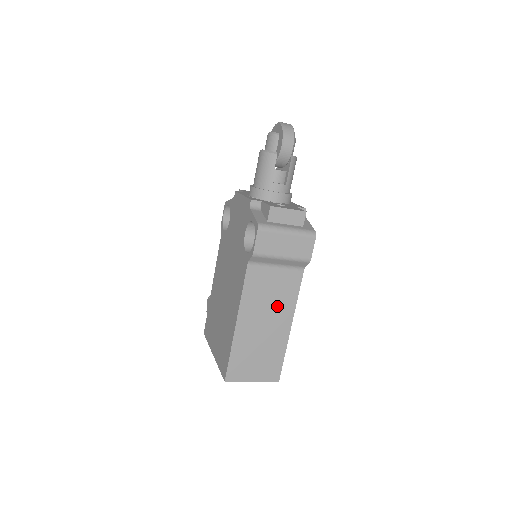
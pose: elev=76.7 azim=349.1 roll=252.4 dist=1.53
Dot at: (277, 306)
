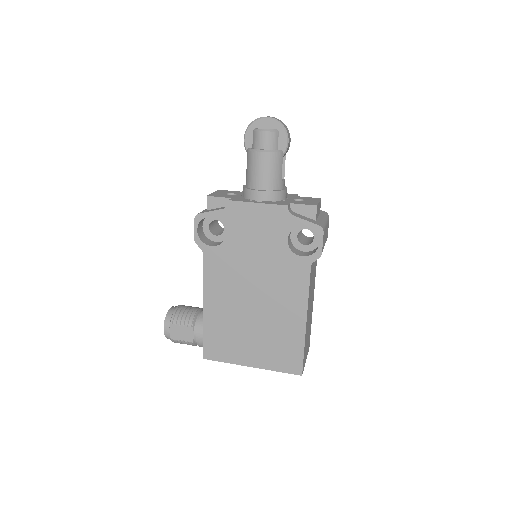
Dot at: occluded
